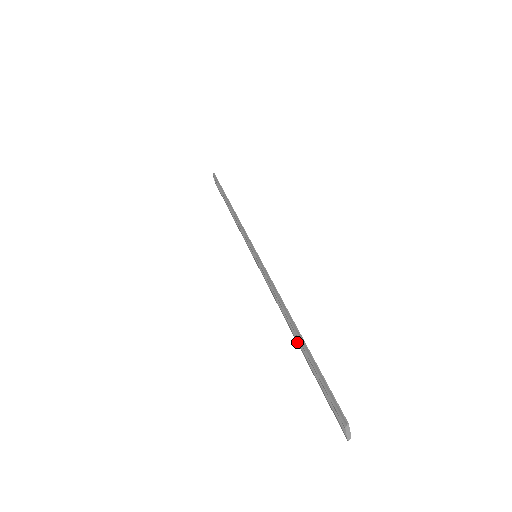
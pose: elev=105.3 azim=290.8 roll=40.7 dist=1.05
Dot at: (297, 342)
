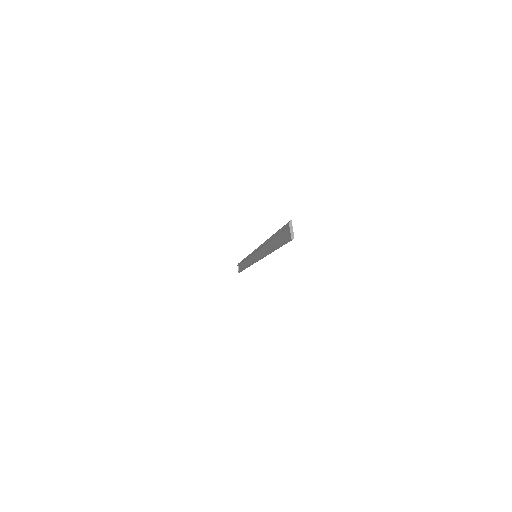
Dot at: (272, 250)
